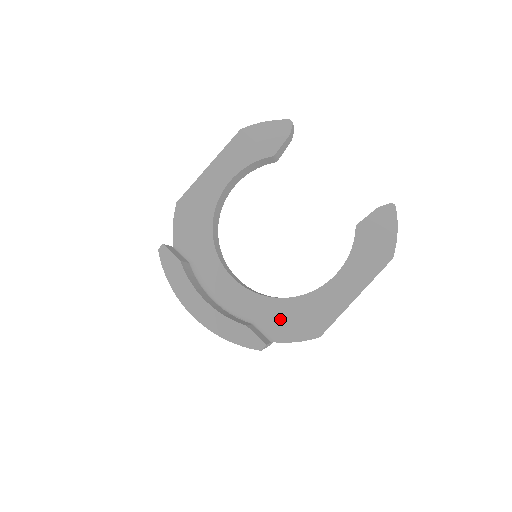
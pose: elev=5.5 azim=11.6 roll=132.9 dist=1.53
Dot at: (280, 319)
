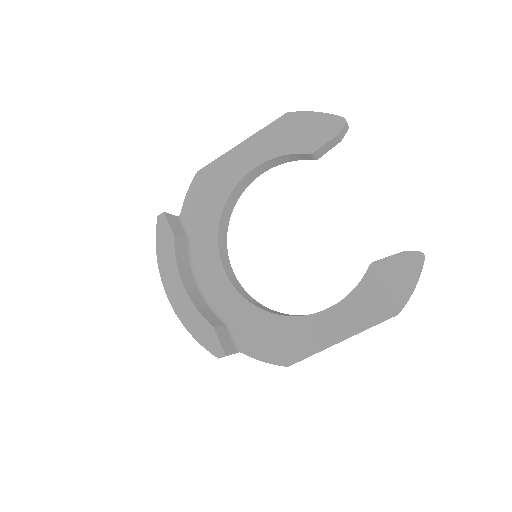
Dot at: (255, 331)
